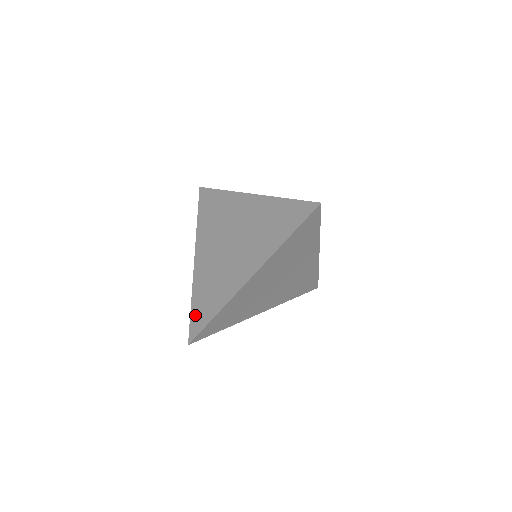
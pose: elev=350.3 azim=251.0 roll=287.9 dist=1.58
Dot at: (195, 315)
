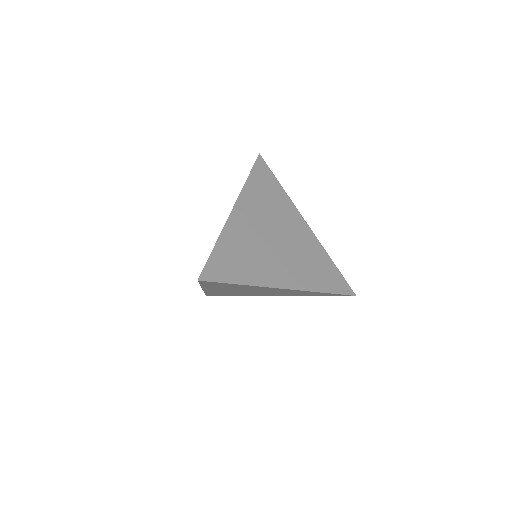
Dot at: occluded
